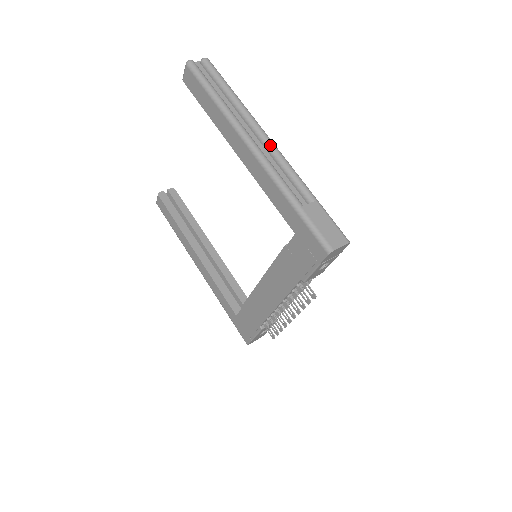
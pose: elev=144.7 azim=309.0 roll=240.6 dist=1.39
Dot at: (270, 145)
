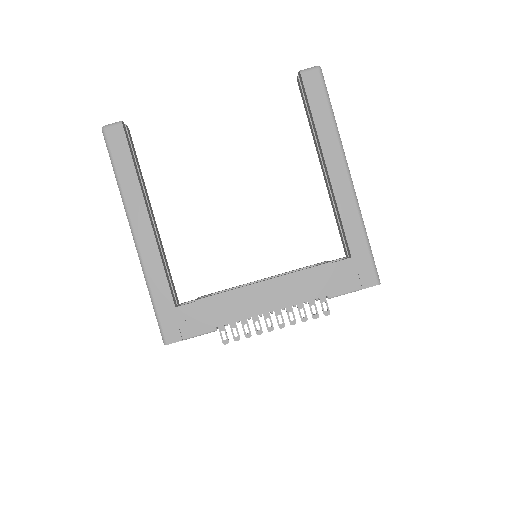
Dot at: occluded
